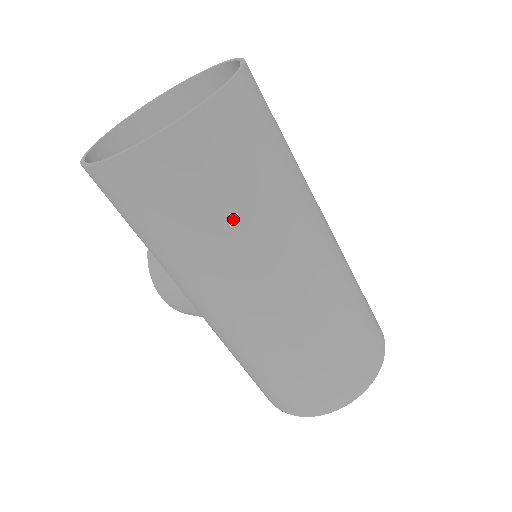
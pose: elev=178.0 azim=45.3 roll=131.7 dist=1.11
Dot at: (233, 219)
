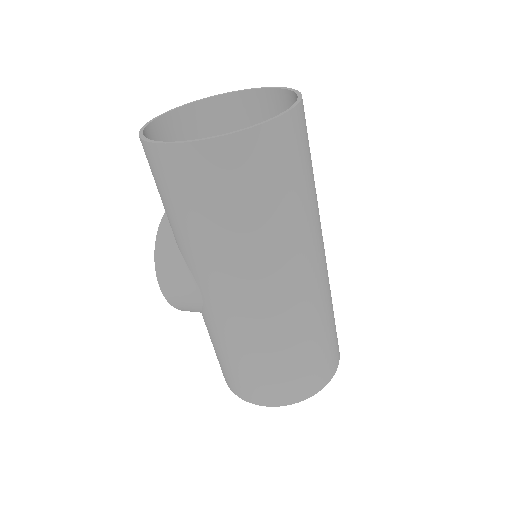
Dot at: (283, 211)
